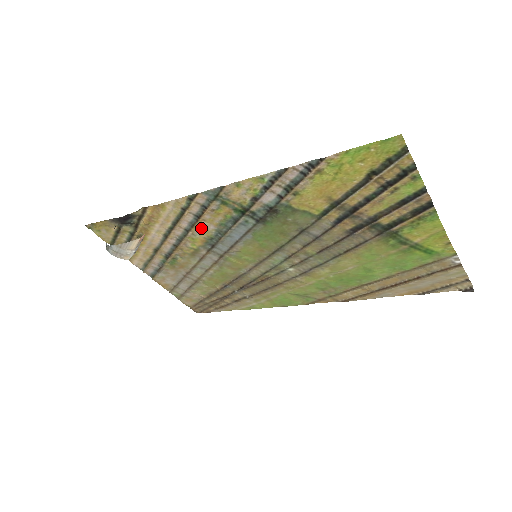
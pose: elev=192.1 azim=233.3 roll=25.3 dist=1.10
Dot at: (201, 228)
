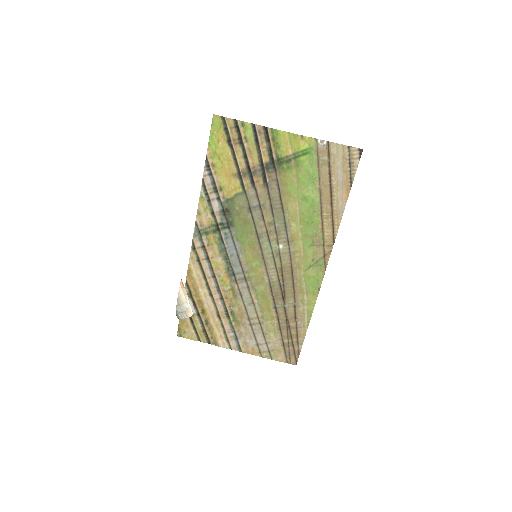
Dot at: (217, 266)
